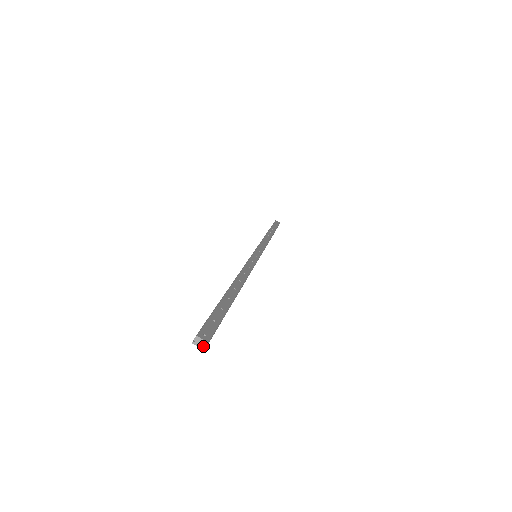
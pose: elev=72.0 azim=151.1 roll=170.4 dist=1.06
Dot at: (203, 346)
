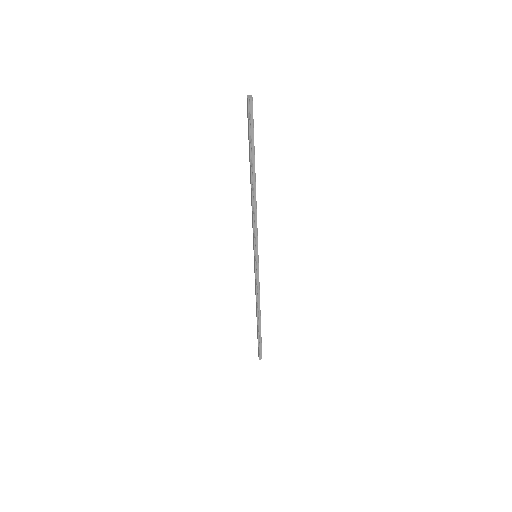
Dot at: (249, 97)
